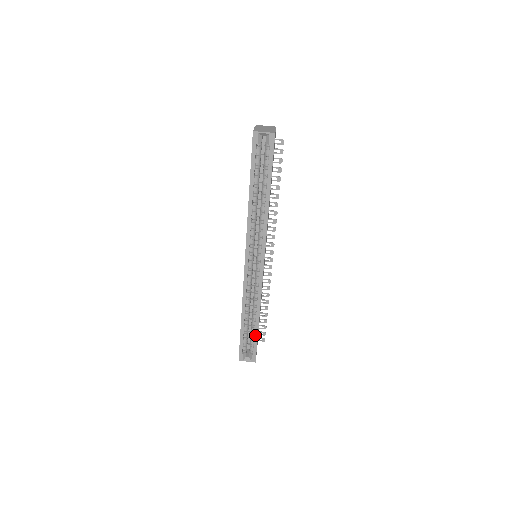
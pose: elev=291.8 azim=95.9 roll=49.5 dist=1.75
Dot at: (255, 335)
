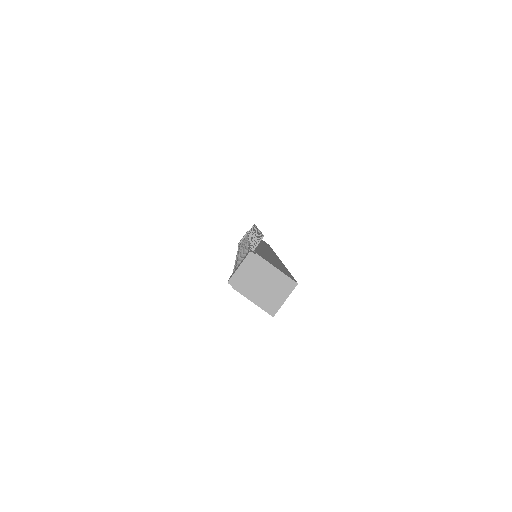
Dot at: occluded
